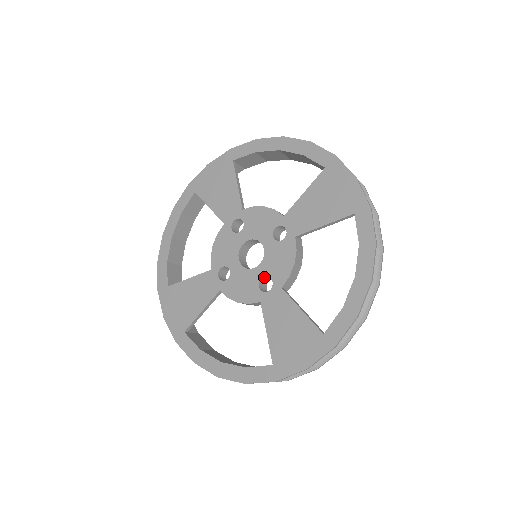
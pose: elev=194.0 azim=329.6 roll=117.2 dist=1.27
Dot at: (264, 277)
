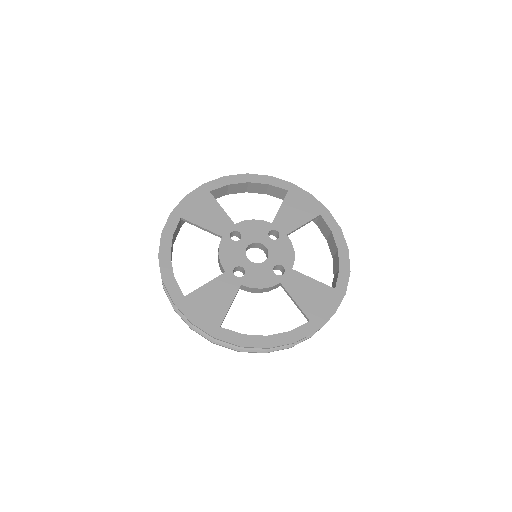
Dot at: (275, 266)
